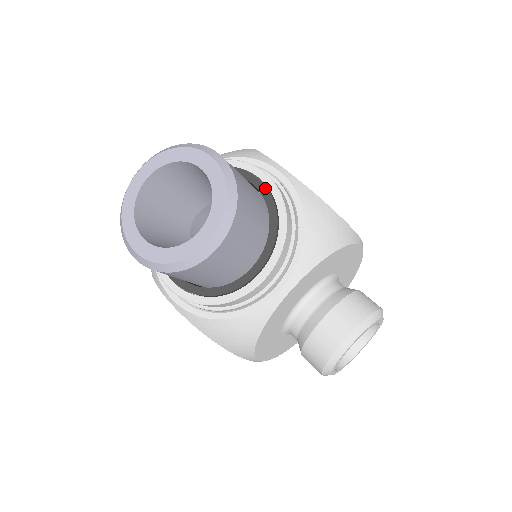
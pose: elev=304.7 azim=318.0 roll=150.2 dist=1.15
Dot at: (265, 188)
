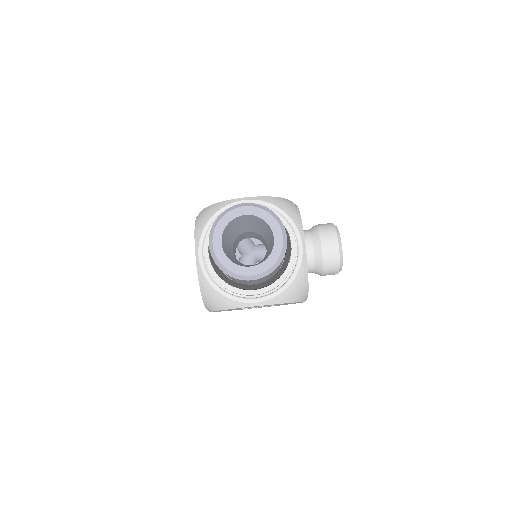
Dot at: occluded
